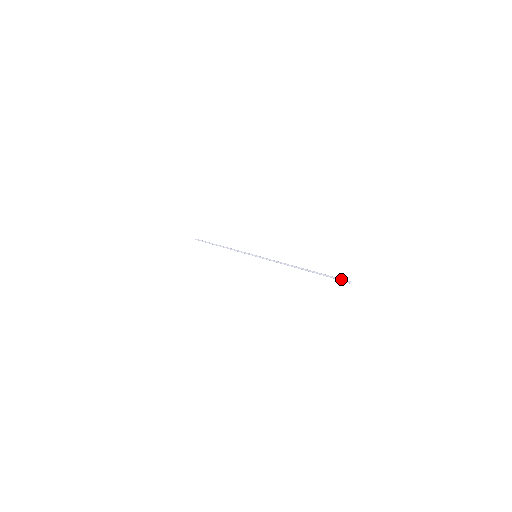
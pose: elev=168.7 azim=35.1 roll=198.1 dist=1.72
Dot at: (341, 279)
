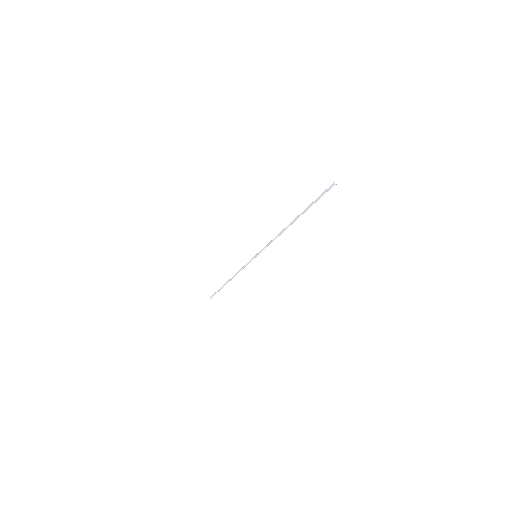
Dot at: (325, 191)
